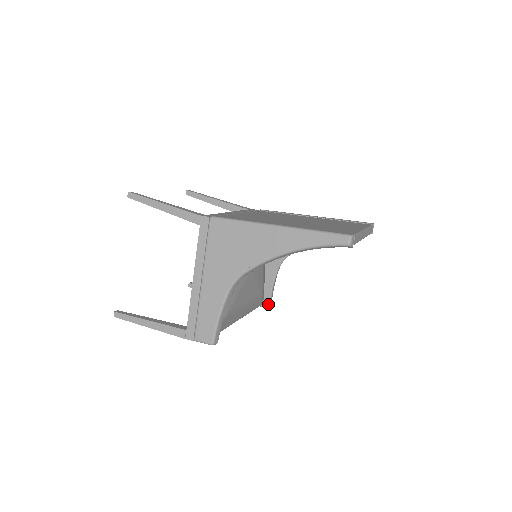
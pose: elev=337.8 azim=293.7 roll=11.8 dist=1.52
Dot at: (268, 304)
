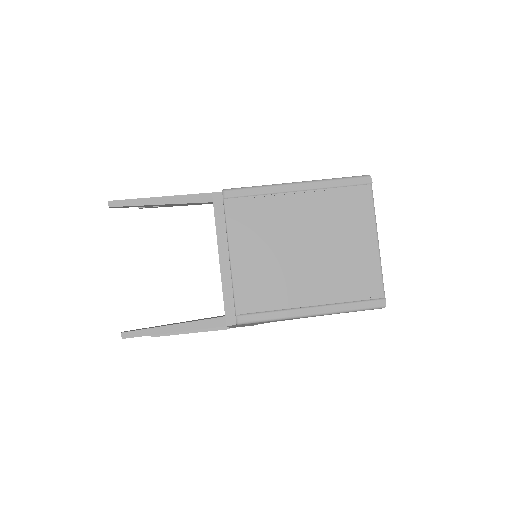
Dot at: occluded
